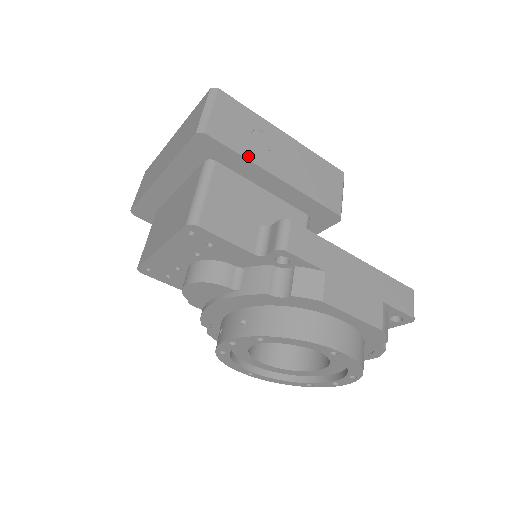
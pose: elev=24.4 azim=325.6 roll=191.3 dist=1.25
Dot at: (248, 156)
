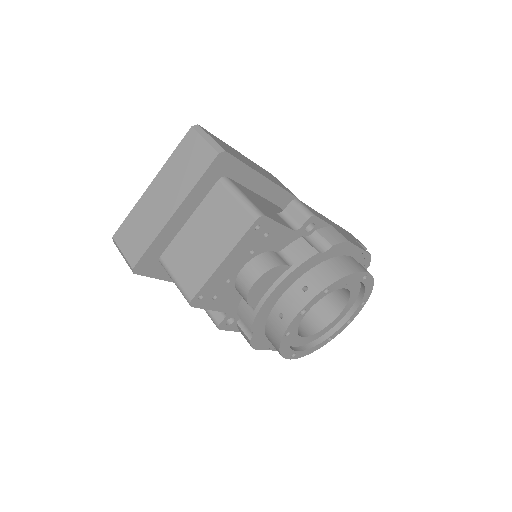
Dot at: (248, 165)
